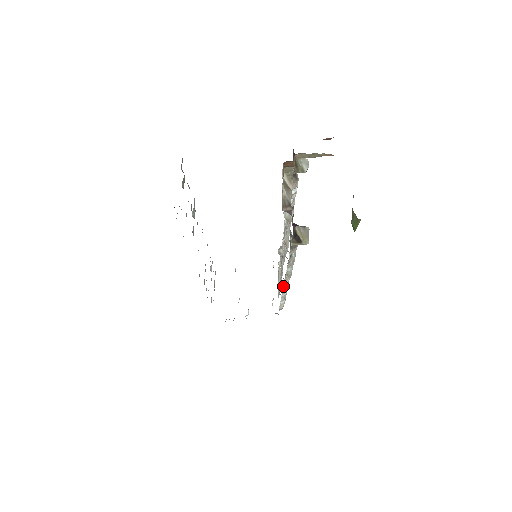
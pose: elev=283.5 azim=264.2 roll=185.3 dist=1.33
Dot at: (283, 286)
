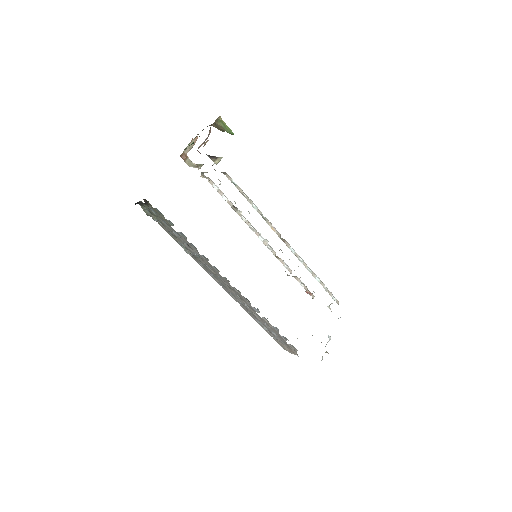
Dot at: occluded
